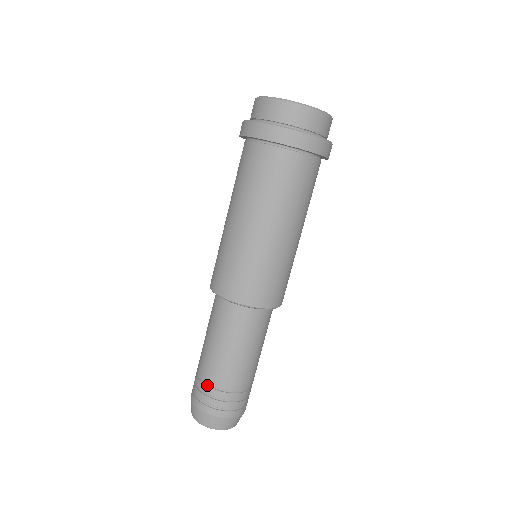
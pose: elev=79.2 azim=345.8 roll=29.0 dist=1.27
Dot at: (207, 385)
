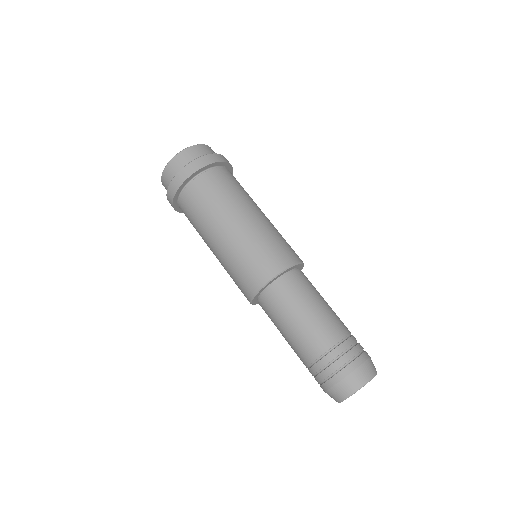
Dot at: (311, 366)
